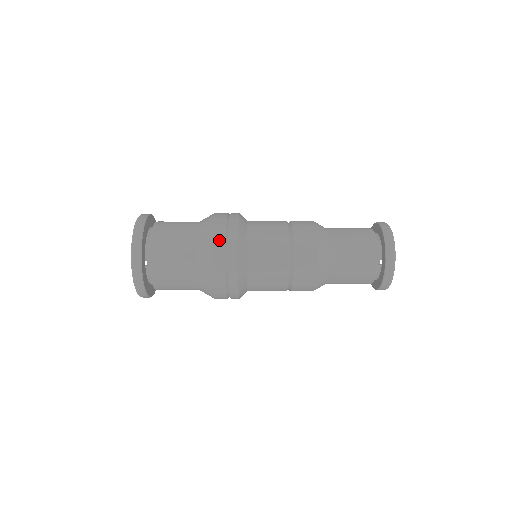
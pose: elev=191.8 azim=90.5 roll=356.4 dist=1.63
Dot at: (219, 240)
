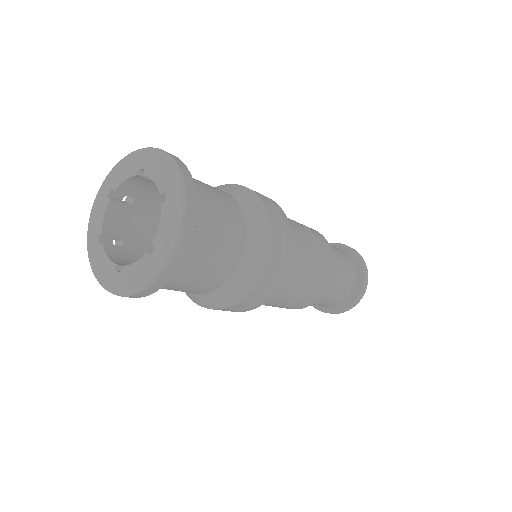
Dot at: (277, 251)
